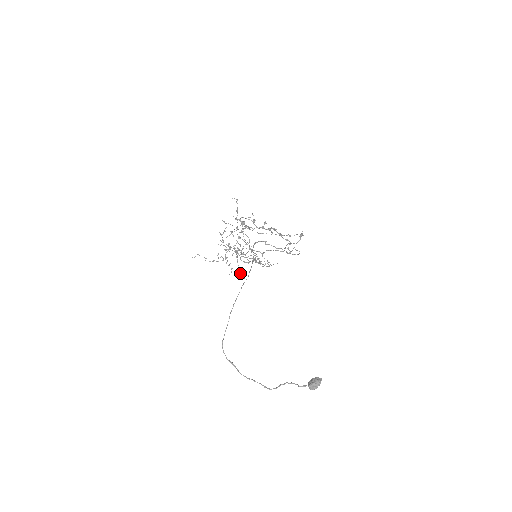
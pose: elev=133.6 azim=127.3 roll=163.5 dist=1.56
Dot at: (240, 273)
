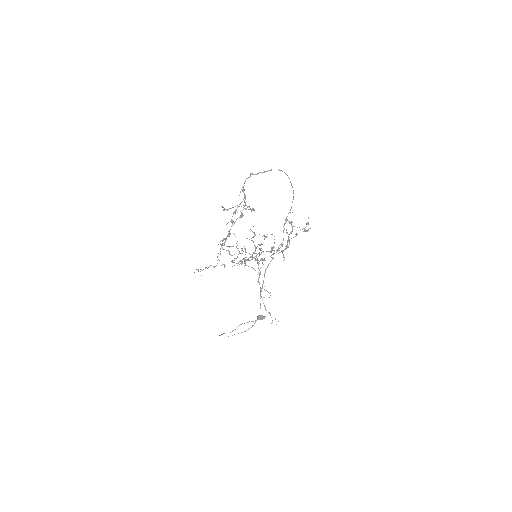
Dot at: (222, 207)
